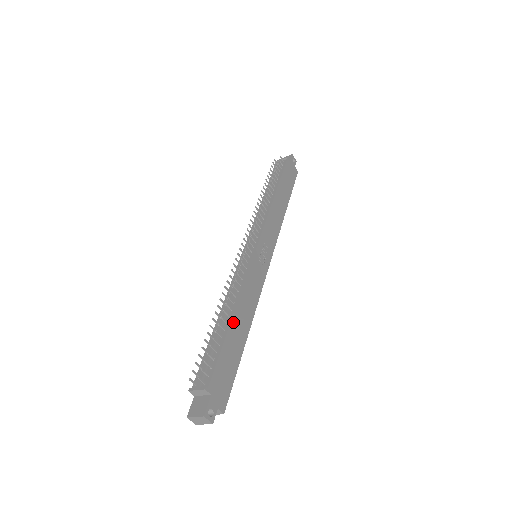
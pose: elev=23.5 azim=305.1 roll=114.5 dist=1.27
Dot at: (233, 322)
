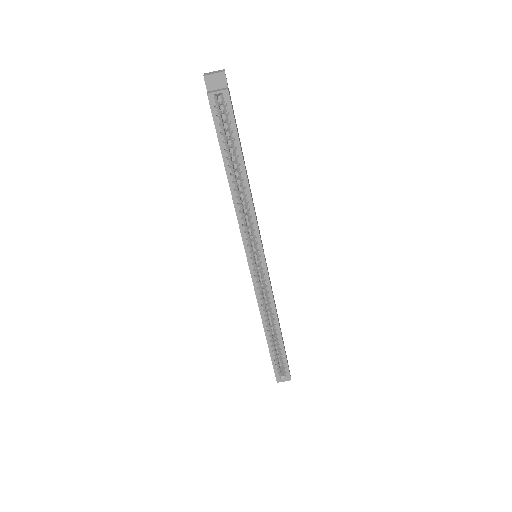
Dot at: occluded
